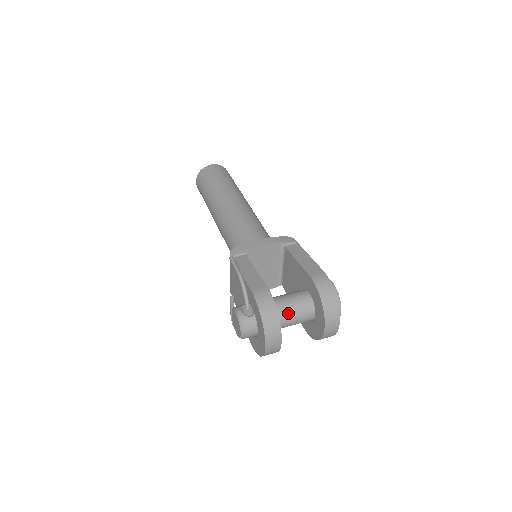
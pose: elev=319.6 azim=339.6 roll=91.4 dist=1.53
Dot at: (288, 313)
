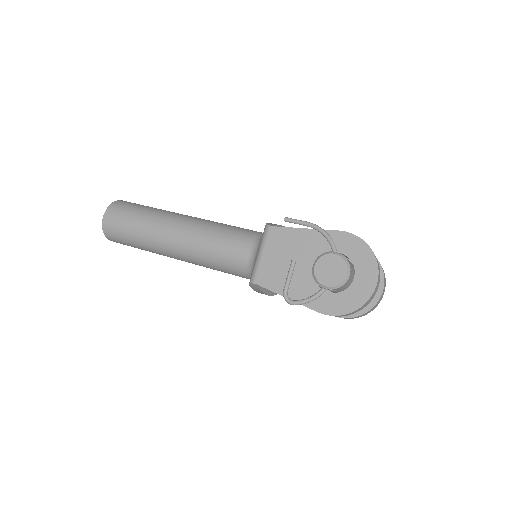
Dot at: occluded
